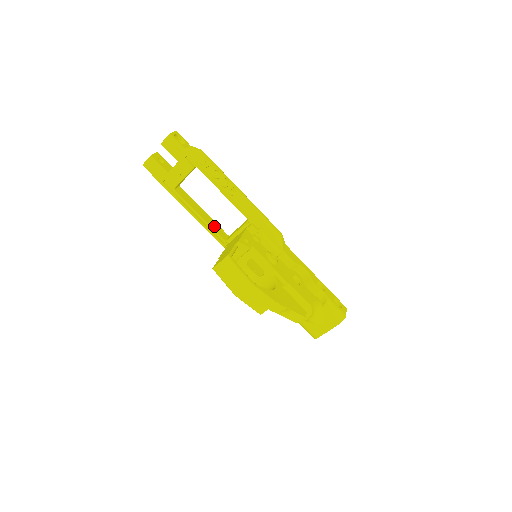
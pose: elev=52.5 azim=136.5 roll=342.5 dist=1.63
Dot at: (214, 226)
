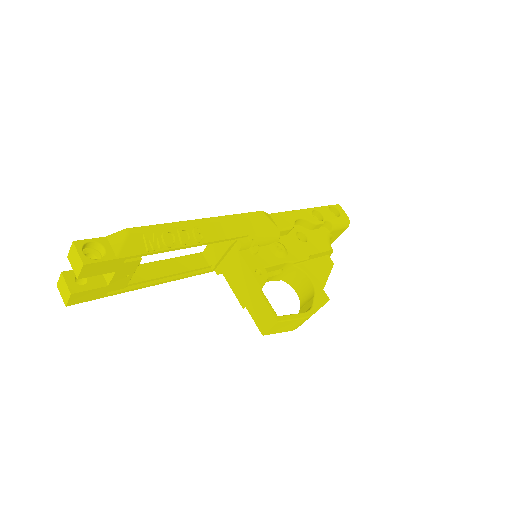
Dot at: (187, 265)
